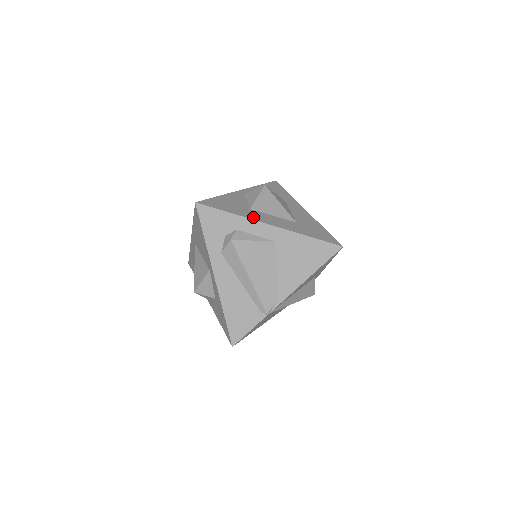
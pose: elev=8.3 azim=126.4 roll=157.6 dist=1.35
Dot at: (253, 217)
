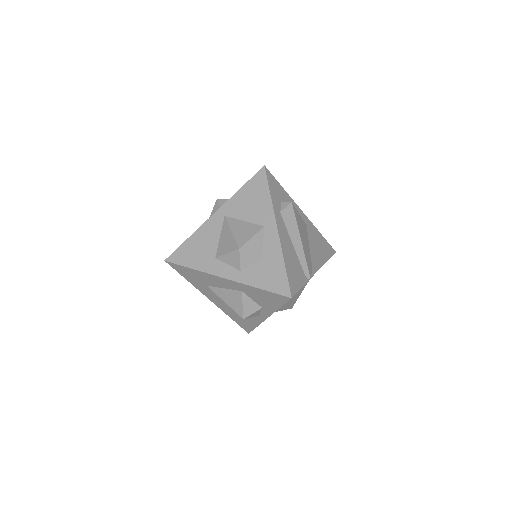
Dot at: occluded
